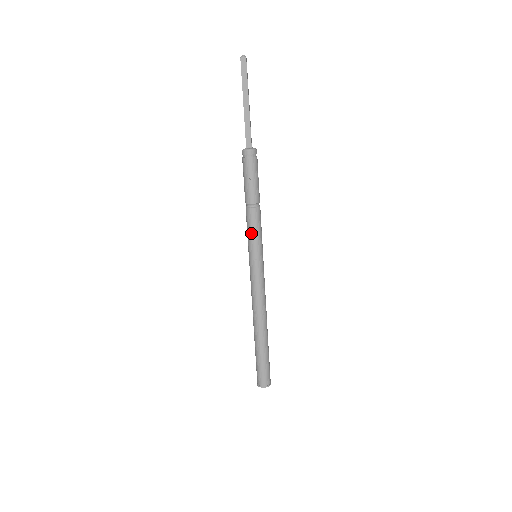
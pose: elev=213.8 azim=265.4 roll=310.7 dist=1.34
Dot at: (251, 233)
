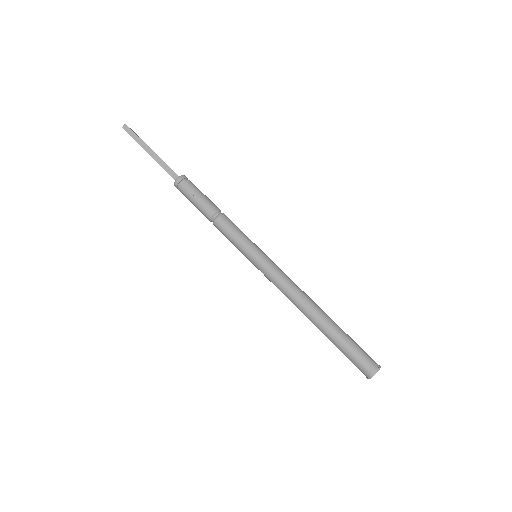
Dot at: (233, 238)
